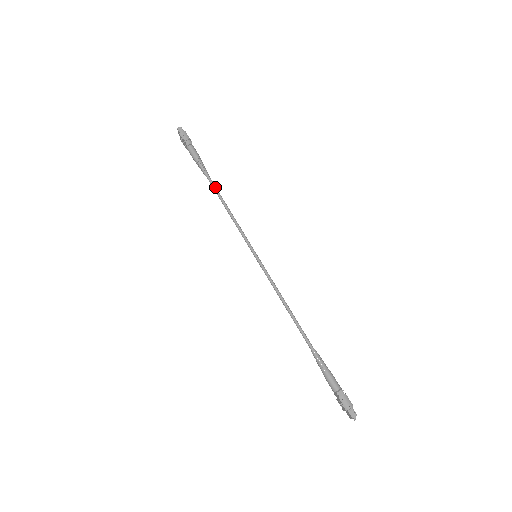
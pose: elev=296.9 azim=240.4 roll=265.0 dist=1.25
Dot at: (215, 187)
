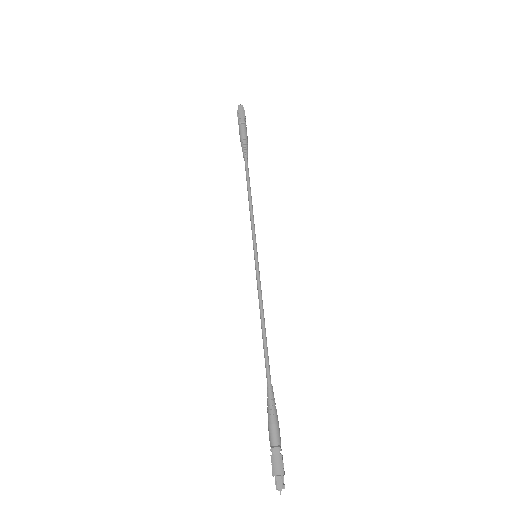
Dot at: (248, 172)
